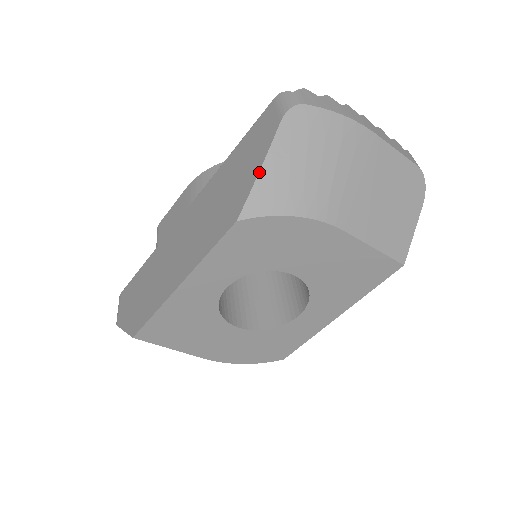
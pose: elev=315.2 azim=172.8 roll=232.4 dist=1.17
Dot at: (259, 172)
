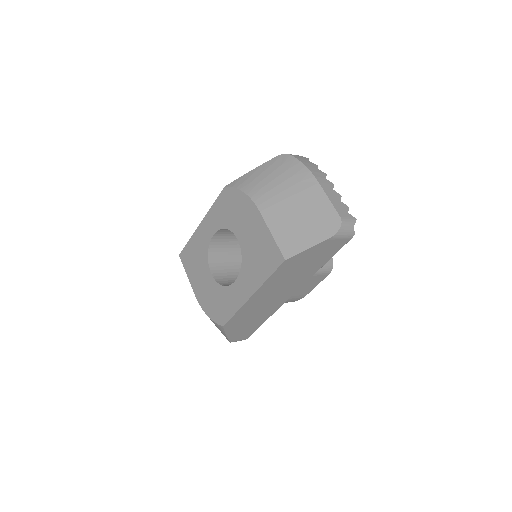
Dot at: (249, 172)
